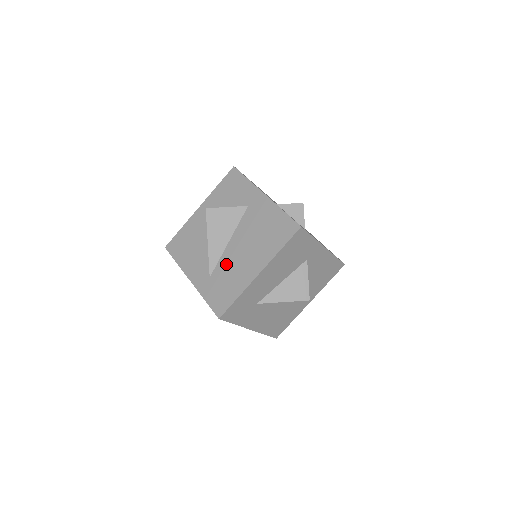
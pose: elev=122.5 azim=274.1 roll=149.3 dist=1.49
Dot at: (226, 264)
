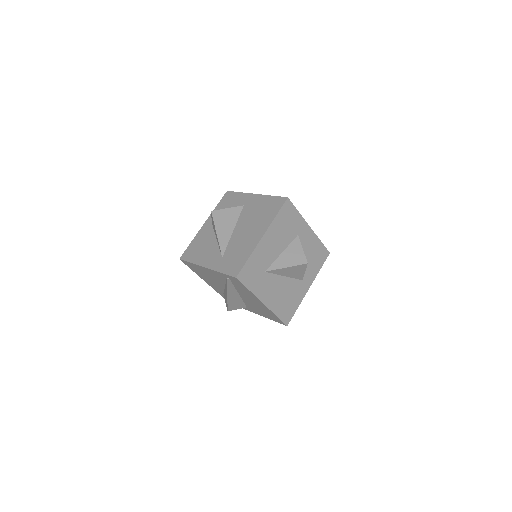
Dot at: (234, 244)
